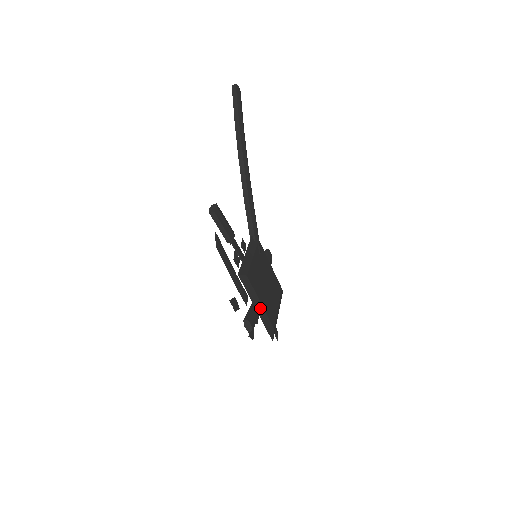
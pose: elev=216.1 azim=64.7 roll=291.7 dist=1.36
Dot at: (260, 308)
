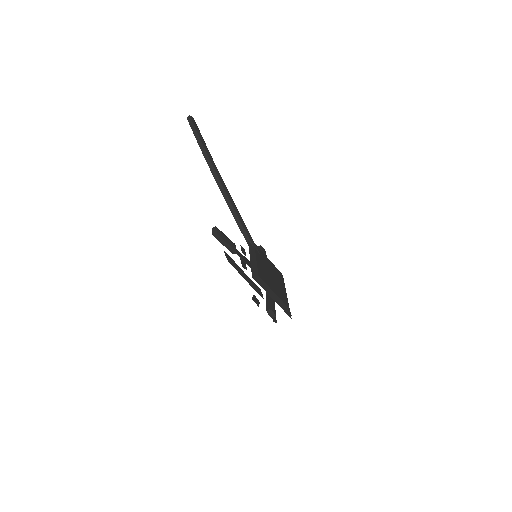
Dot at: (275, 297)
